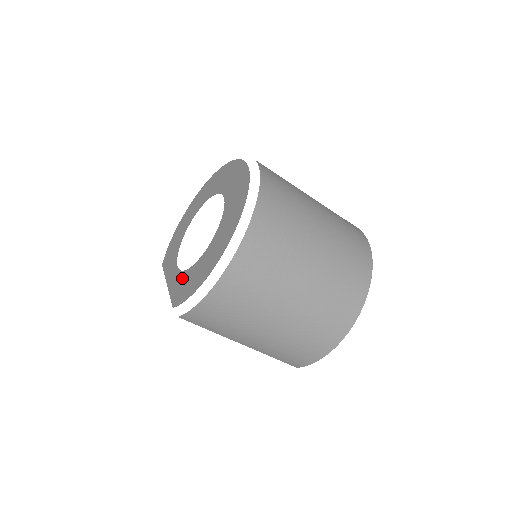
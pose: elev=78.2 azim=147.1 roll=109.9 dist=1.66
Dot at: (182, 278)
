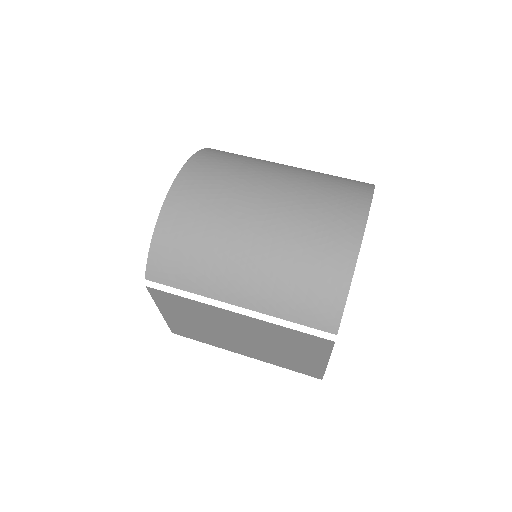
Dot at: occluded
